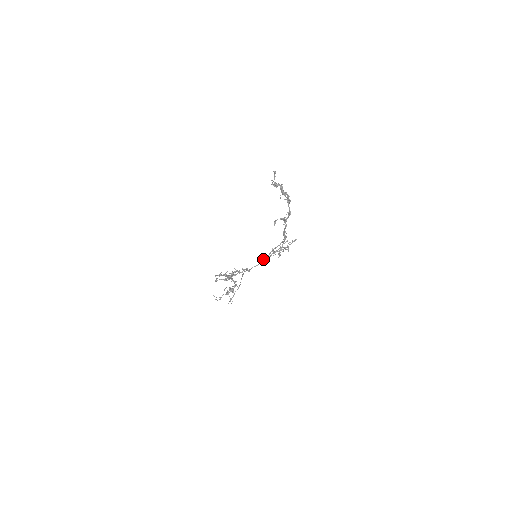
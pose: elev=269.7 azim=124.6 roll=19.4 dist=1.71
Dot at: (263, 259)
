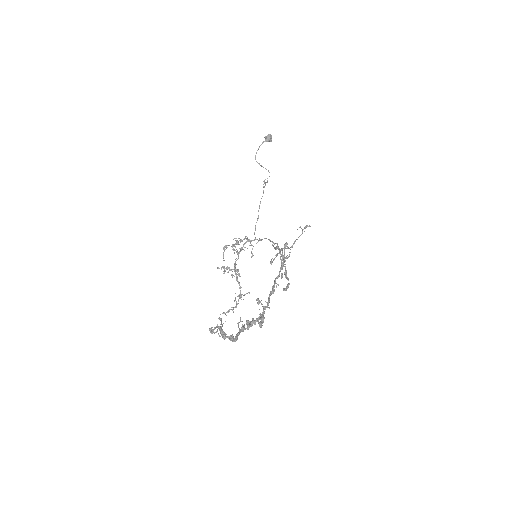
Dot at: (270, 241)
